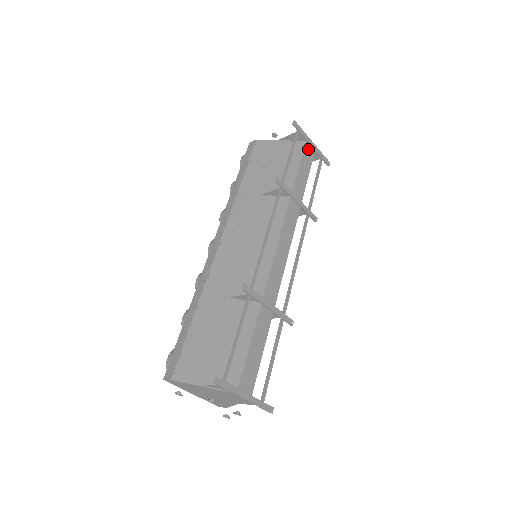
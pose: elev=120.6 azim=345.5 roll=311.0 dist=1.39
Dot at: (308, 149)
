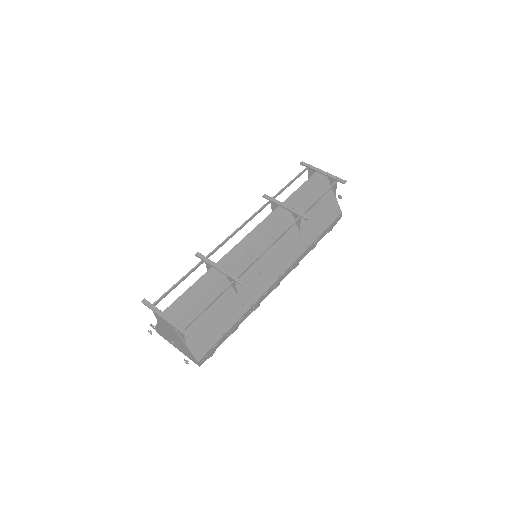
Dot at: (317, 176)
